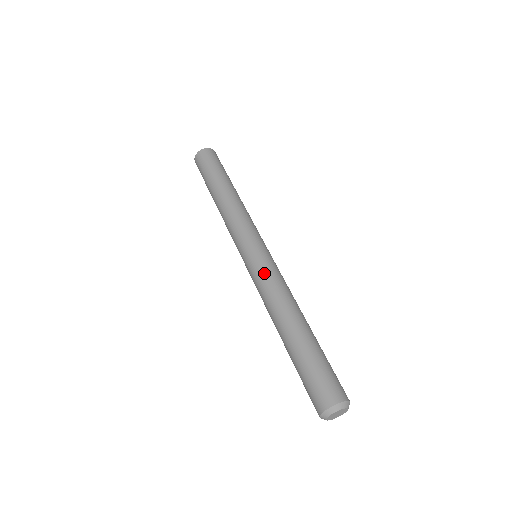
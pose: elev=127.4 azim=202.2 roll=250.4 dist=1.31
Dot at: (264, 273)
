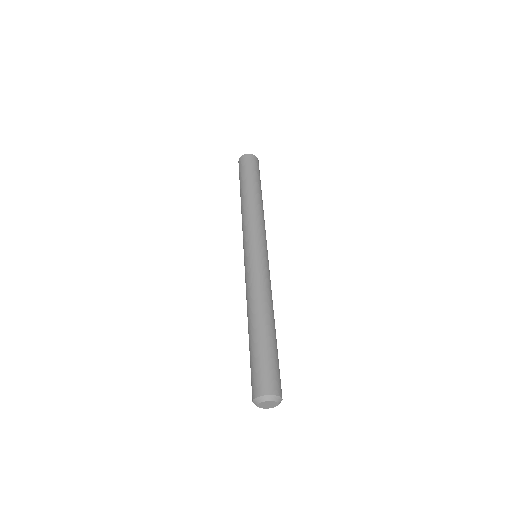
Dot at: (262, 271)
